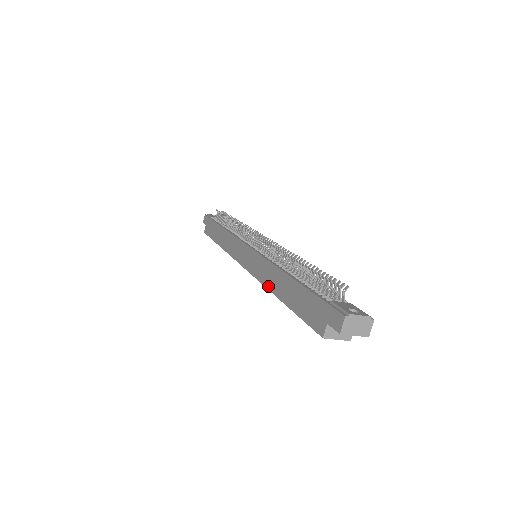
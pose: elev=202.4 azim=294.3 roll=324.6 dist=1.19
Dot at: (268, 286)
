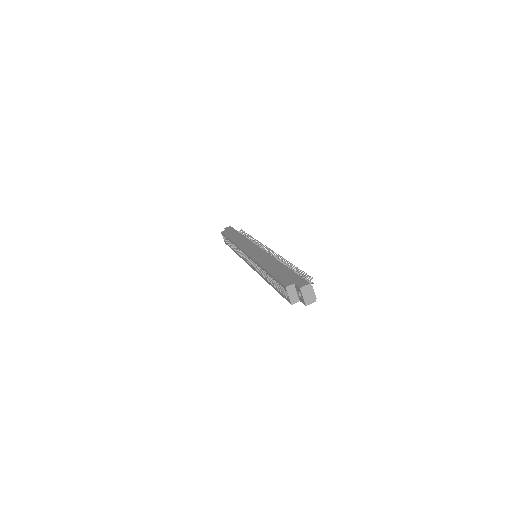
Dot at: (261, 263)
